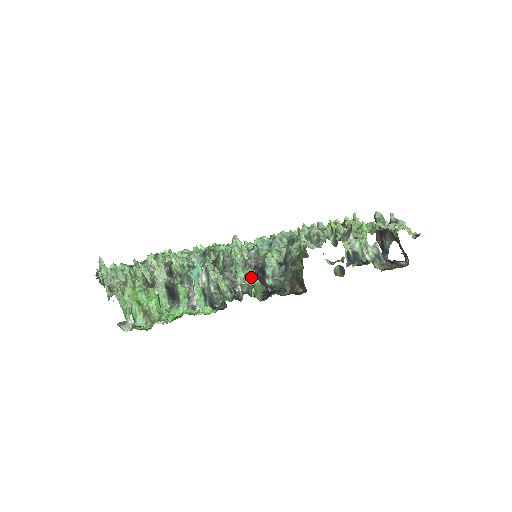
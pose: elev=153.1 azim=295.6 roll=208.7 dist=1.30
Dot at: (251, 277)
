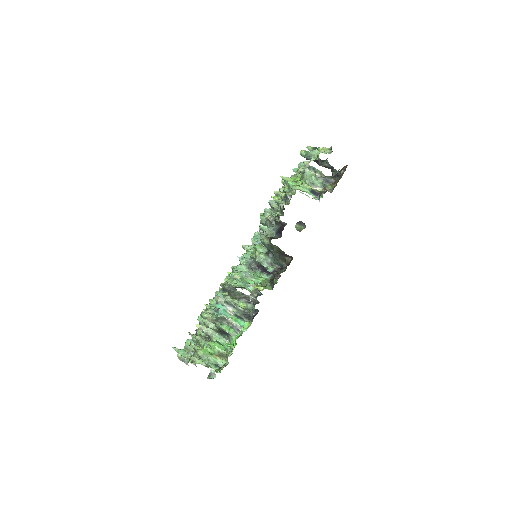
Dot at: (262, 274)
